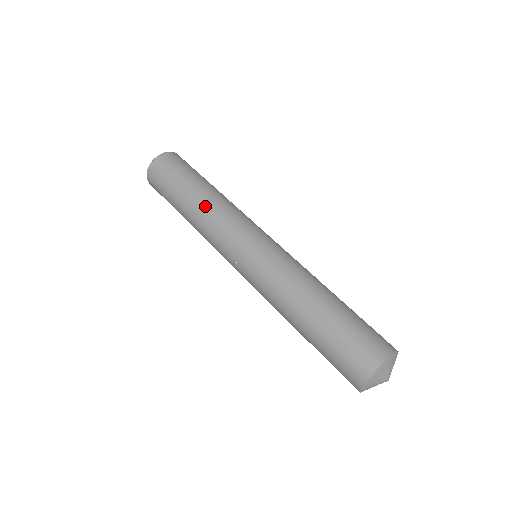
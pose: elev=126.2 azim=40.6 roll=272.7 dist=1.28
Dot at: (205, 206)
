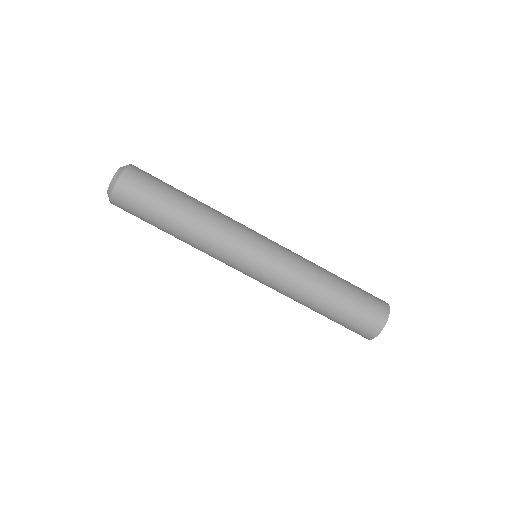
Dot at: (197, 230)
